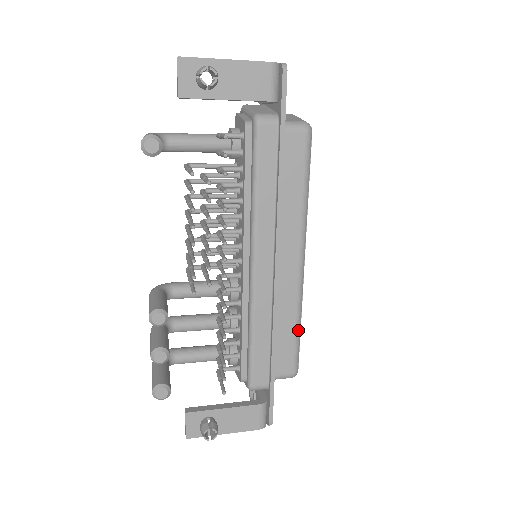
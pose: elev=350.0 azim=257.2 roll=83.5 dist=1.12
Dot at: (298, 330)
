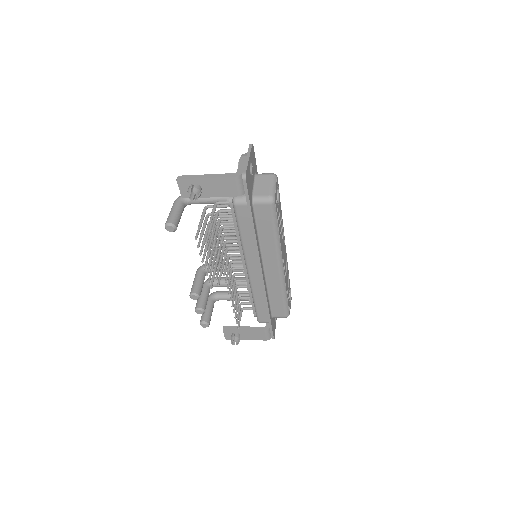
Dot at: (285, 298)
